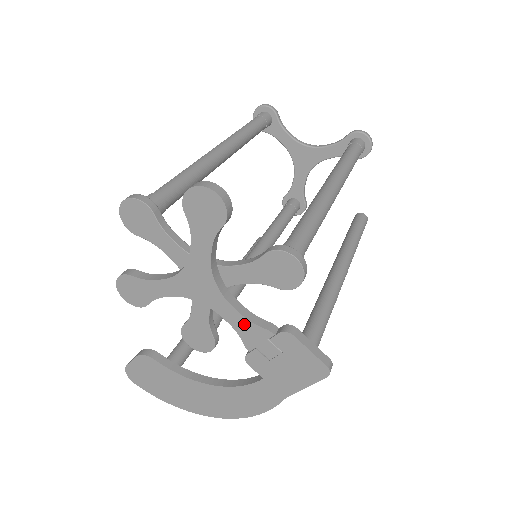
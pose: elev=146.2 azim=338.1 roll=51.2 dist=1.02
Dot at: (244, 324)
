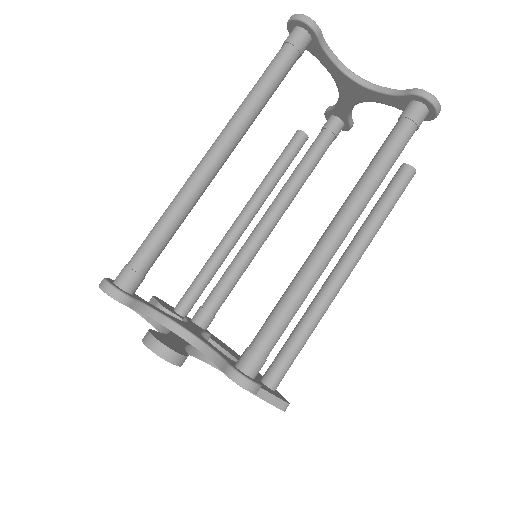
Dot at: (219, 369)
